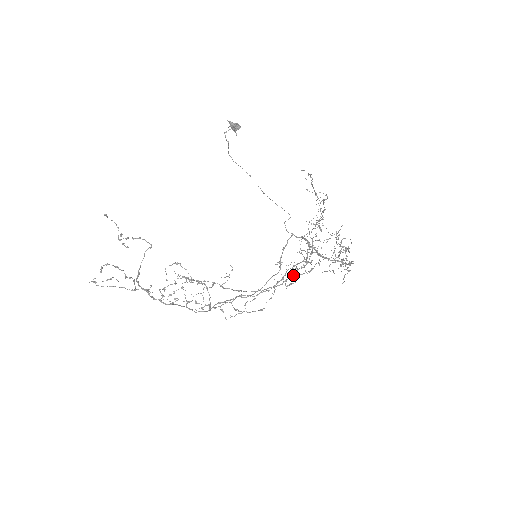
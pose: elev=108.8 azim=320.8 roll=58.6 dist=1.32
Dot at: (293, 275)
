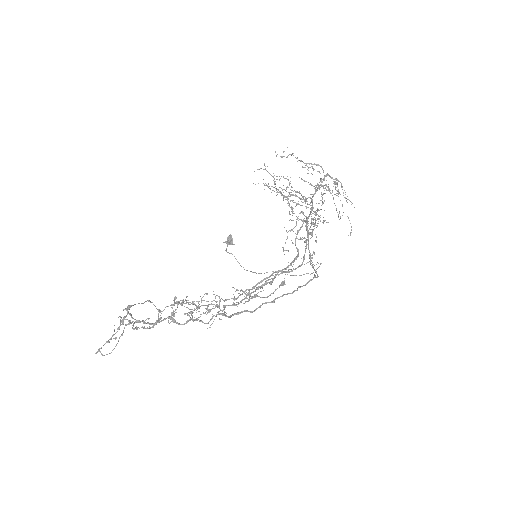
Dot at: (305, 246)
